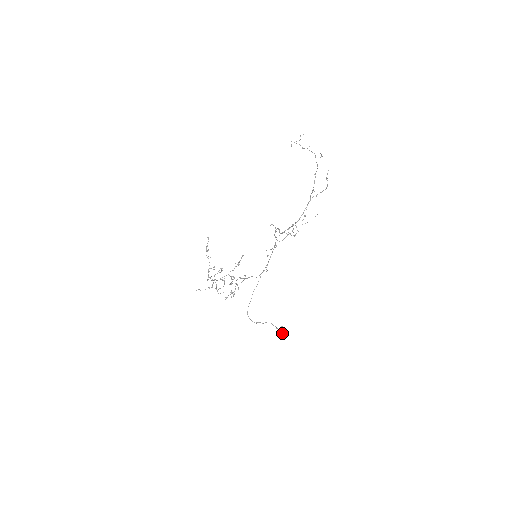
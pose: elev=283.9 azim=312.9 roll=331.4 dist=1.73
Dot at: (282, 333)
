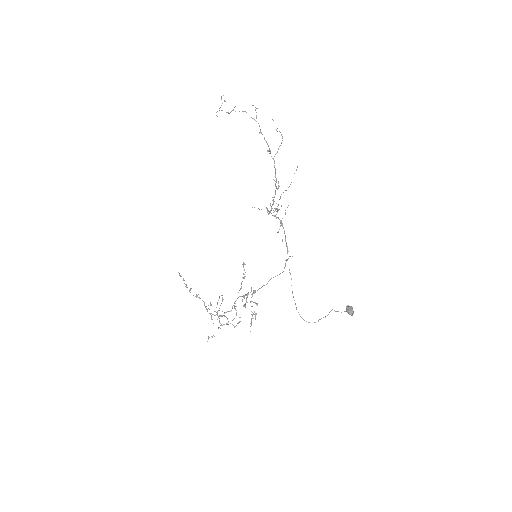
Dot at: (353, 312)
